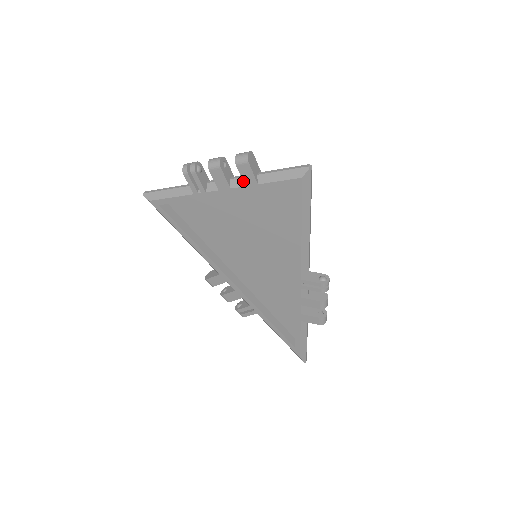
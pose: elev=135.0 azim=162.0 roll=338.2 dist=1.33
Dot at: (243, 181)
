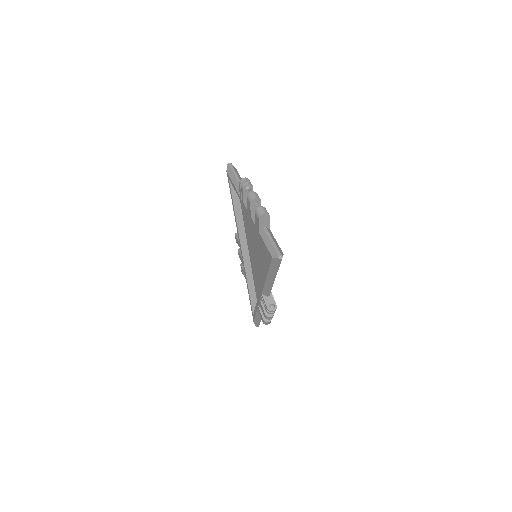
Dot at: (255, 222)
